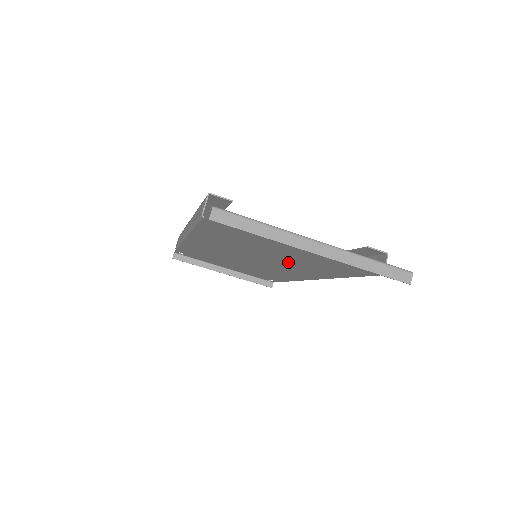
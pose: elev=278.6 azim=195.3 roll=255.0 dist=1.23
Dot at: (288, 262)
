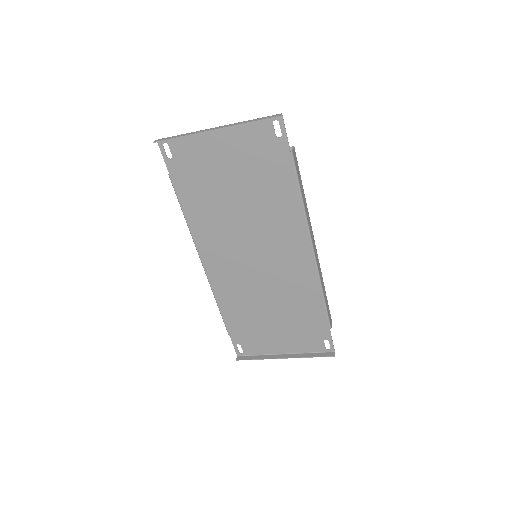
Dot at: (262, 223)
